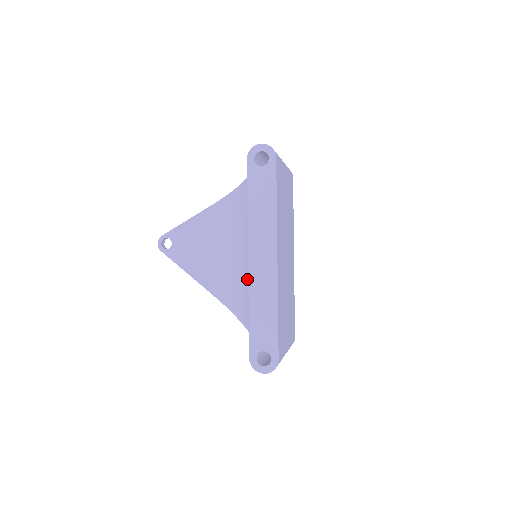
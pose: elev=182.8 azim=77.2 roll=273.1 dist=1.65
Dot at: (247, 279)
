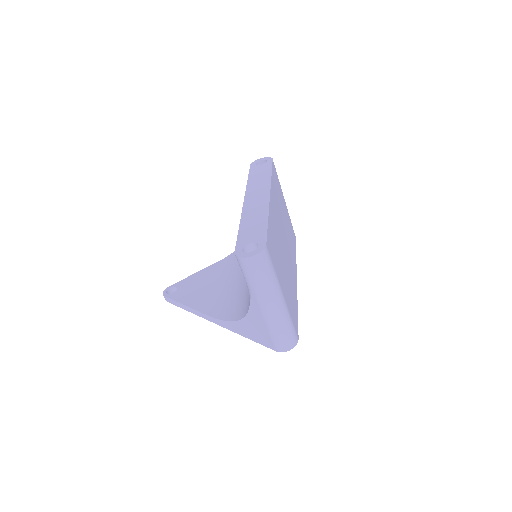
Dot at: occluded
